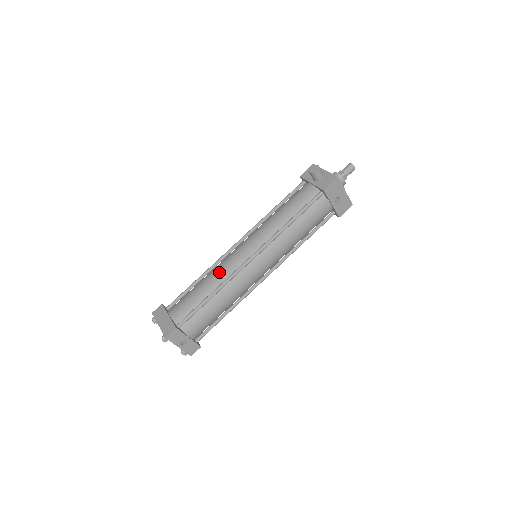
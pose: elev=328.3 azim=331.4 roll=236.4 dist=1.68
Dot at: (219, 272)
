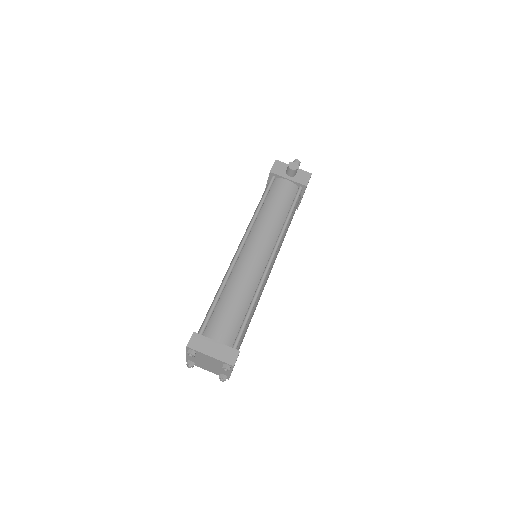
Dot at: (247, 279)
